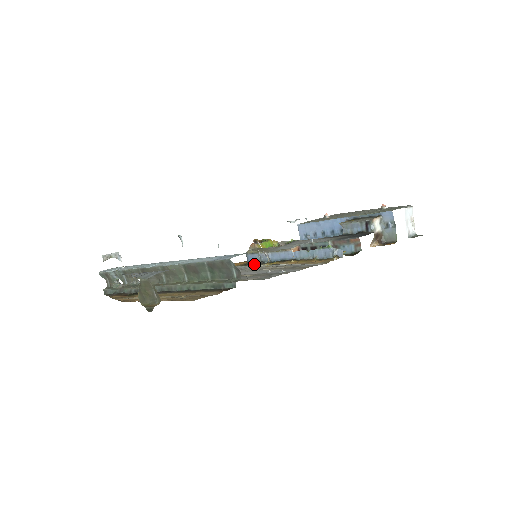
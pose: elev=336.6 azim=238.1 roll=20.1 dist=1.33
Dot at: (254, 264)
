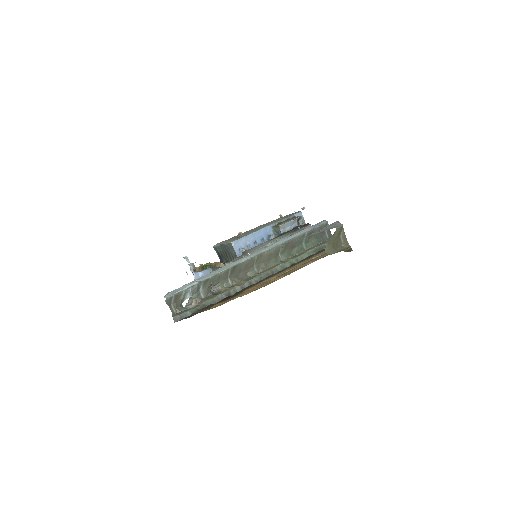
Dot at: occluded
